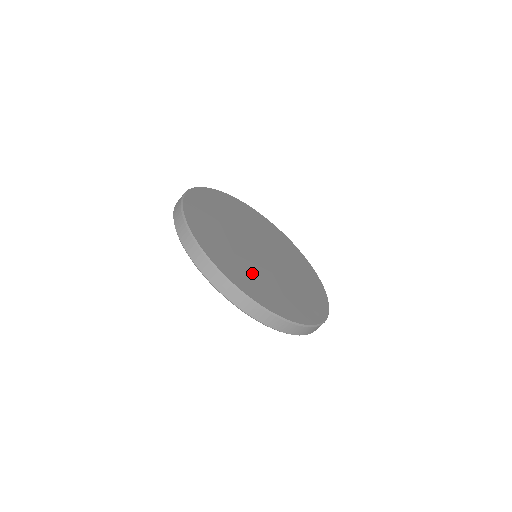
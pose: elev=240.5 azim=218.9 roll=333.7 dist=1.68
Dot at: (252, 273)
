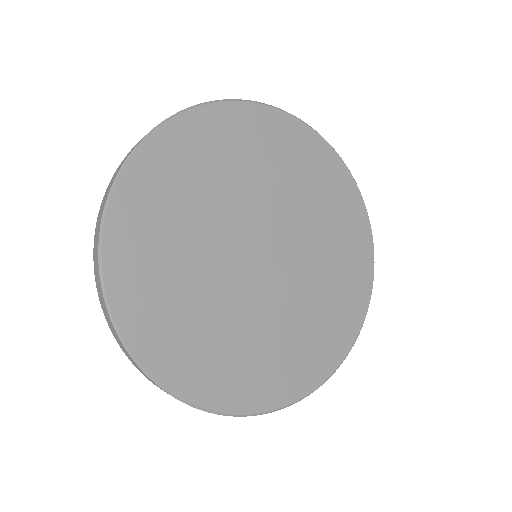
Dot at: (279, 344)
